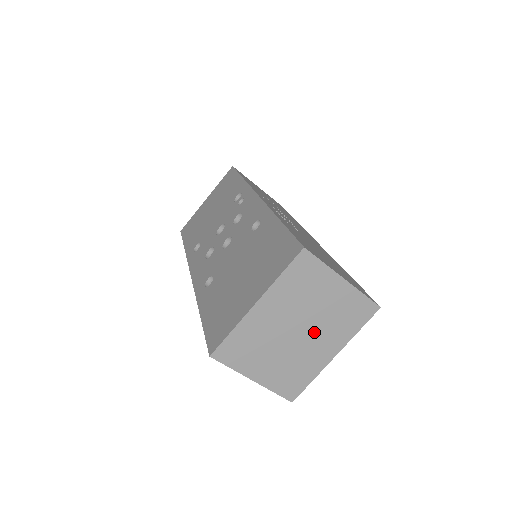
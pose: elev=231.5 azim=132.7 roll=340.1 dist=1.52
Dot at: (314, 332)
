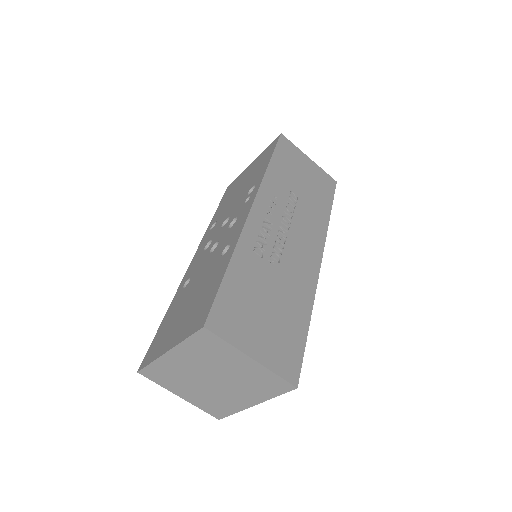
Dot at: (229, 385)
